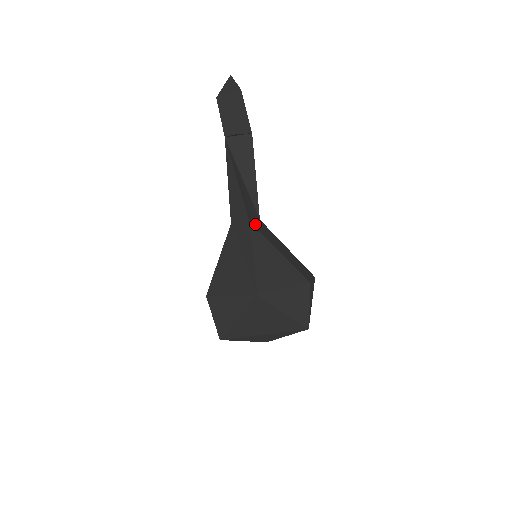
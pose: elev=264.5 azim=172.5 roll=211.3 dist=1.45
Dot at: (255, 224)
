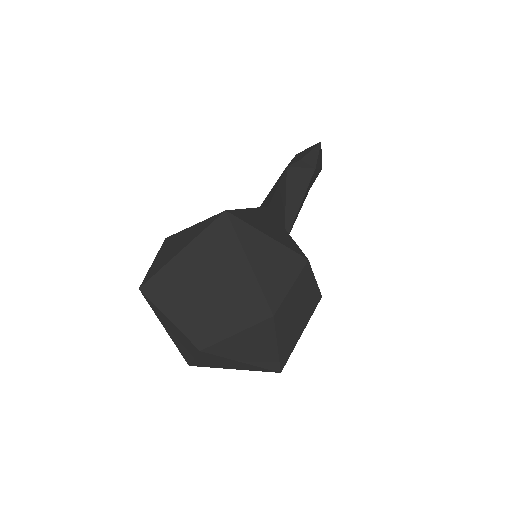
Dot at: occluded
